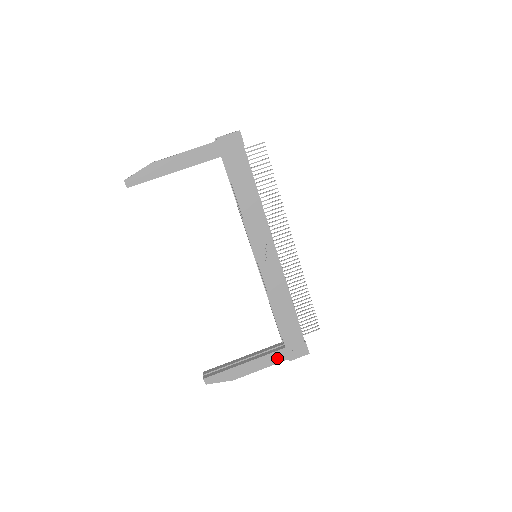
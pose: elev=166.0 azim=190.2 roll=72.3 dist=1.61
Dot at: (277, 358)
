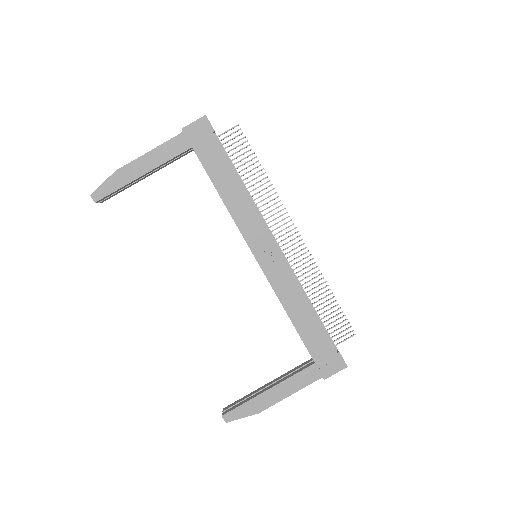
Dot at: (307, 378)
